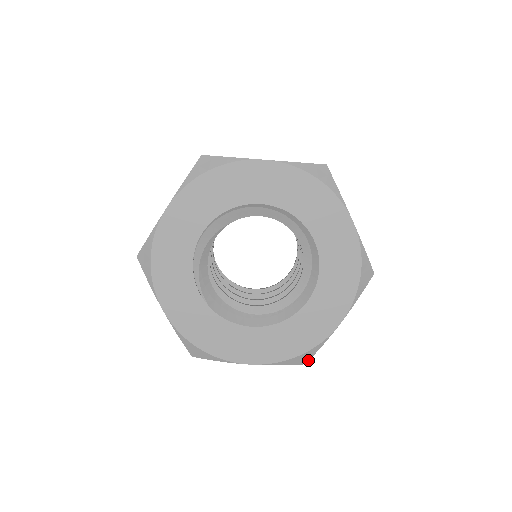
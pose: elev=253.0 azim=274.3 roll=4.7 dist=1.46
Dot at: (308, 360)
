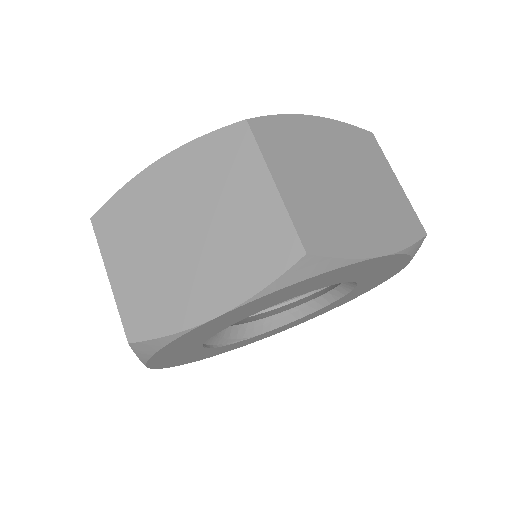
Dot at: occluded
